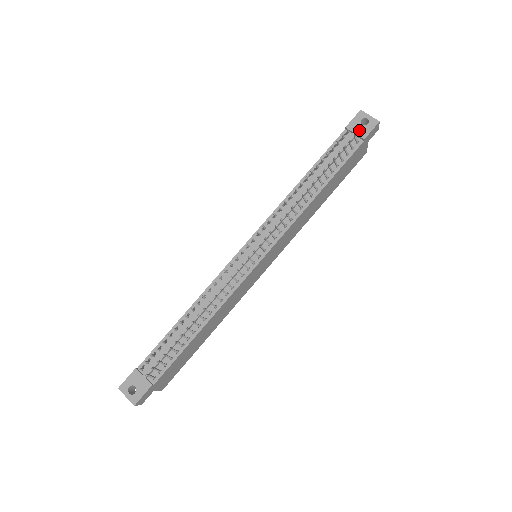
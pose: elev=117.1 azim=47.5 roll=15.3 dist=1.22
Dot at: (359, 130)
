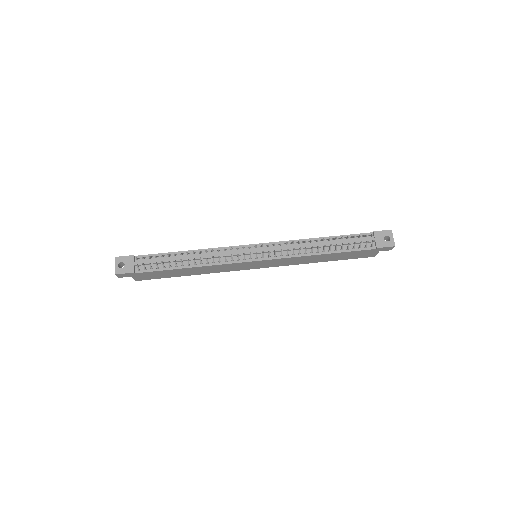
Dot at: (379, 240)
